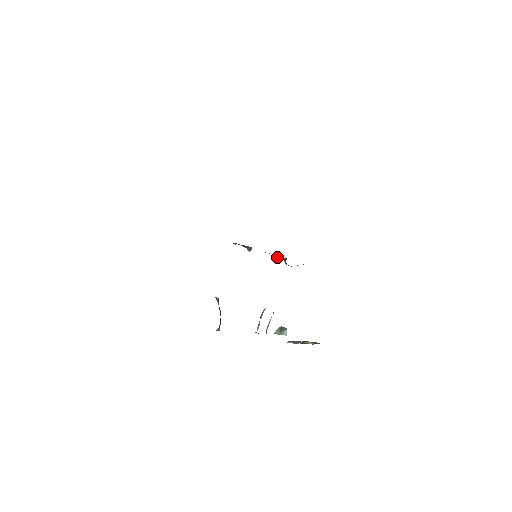
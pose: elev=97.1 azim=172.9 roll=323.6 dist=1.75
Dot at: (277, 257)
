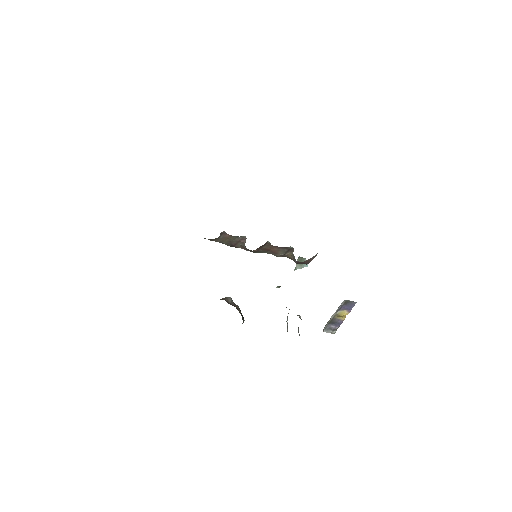
Dot at: (281, 253)
